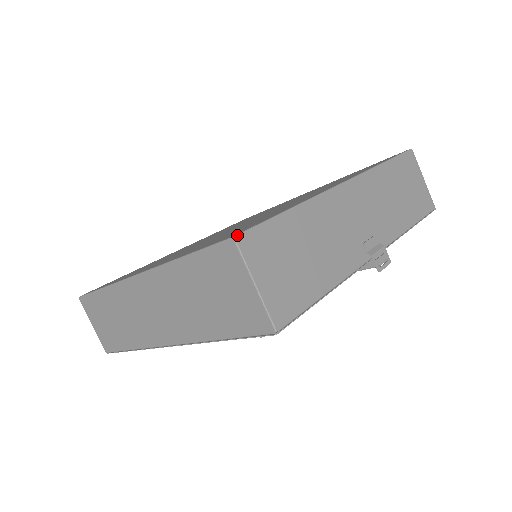
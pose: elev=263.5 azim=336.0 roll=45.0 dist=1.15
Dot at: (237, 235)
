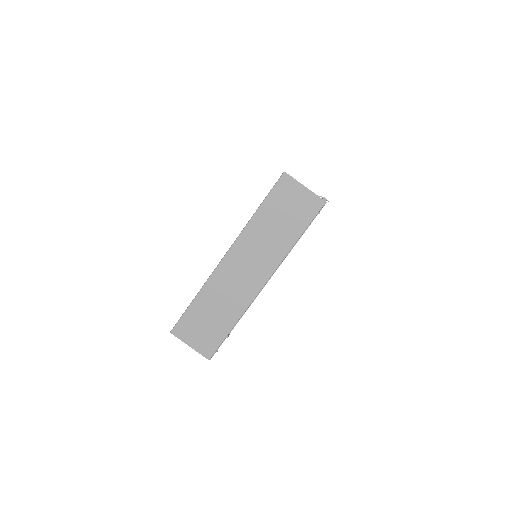
Dot at: (284, 172)
